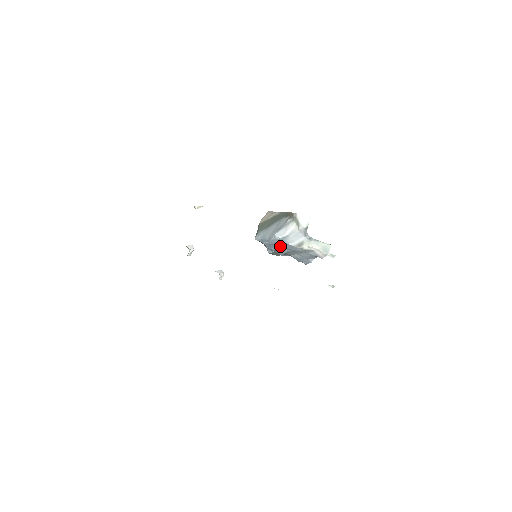
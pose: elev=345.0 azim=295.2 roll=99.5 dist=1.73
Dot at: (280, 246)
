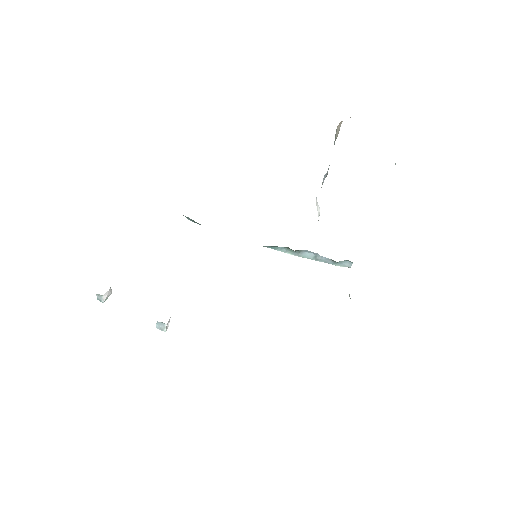
Dot at: occluded
